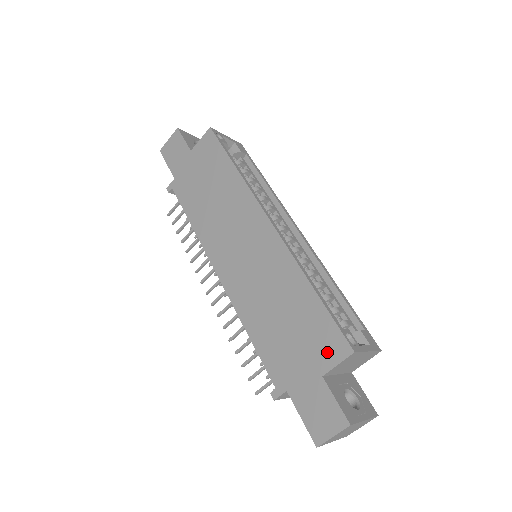
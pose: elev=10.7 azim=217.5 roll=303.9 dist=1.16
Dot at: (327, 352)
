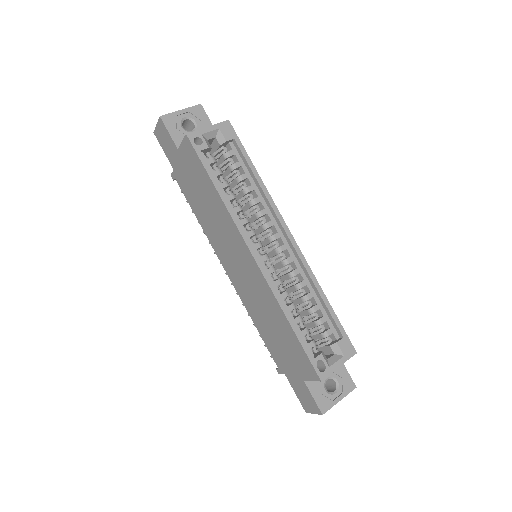
Dot at: (304, 370)
